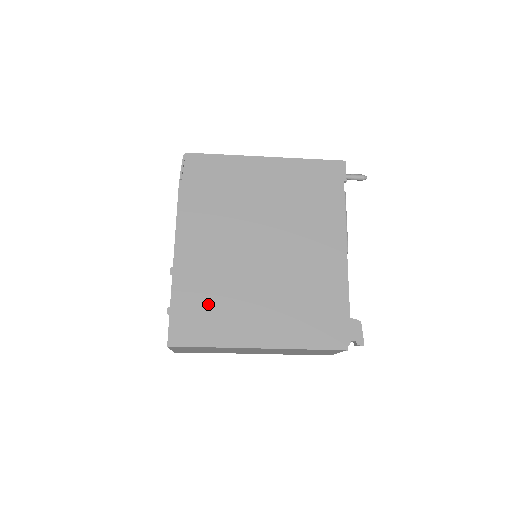
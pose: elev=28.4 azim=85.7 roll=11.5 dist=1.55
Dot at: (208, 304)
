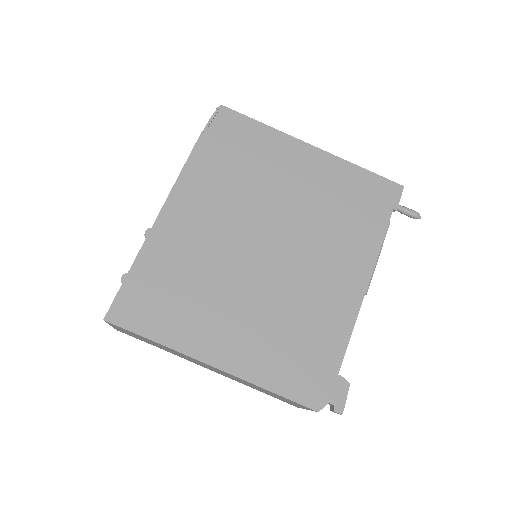
Dot at: (174, 289)
